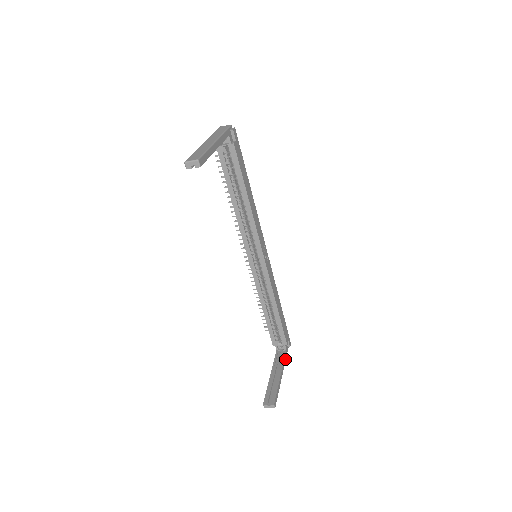
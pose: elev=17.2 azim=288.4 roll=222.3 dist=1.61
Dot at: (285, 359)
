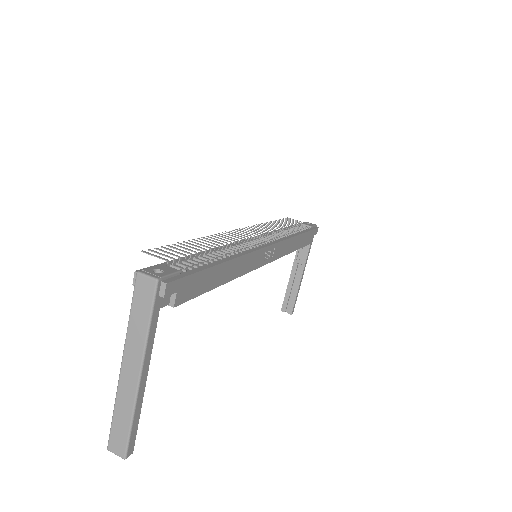
Dot at: (309, 251)
